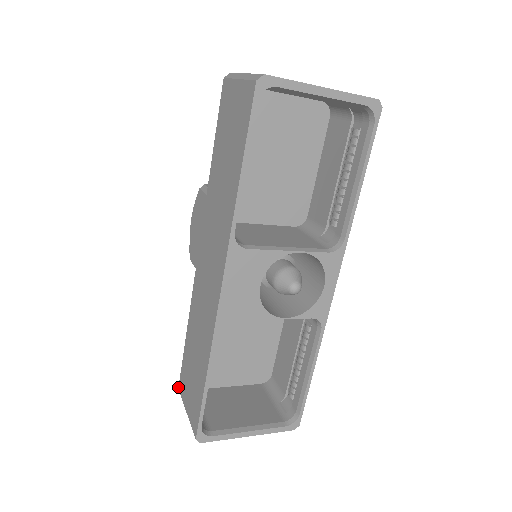
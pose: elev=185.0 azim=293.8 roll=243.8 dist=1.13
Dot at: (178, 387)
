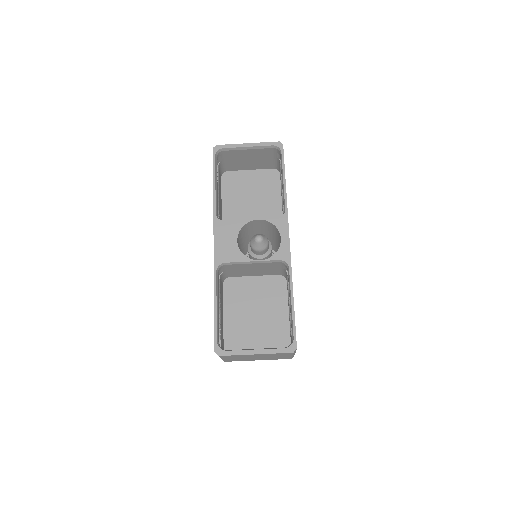
Dot at: occluded
